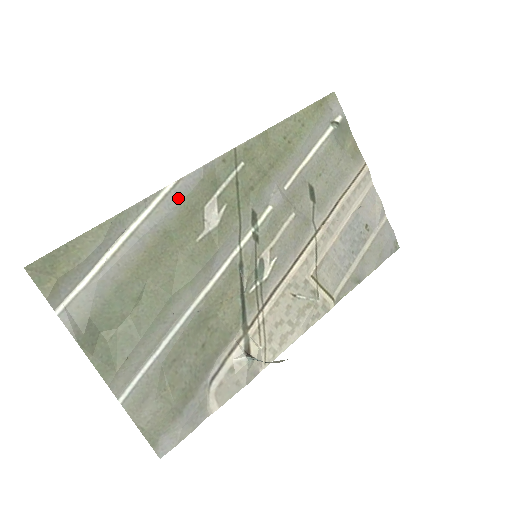
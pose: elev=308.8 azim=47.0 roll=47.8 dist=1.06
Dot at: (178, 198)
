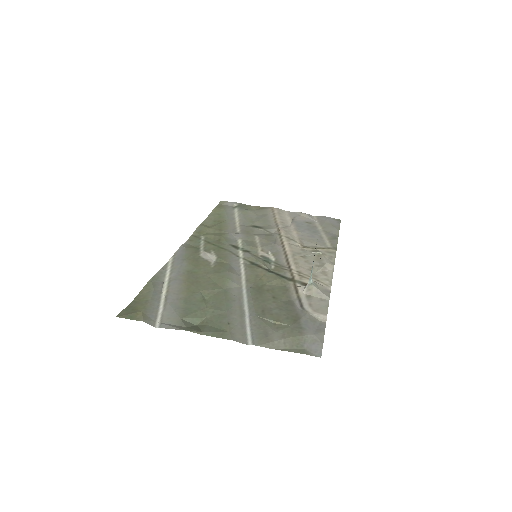
Dot at: (180, 259)
